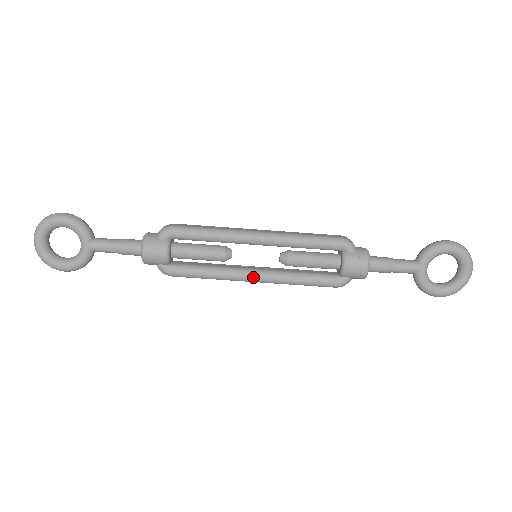
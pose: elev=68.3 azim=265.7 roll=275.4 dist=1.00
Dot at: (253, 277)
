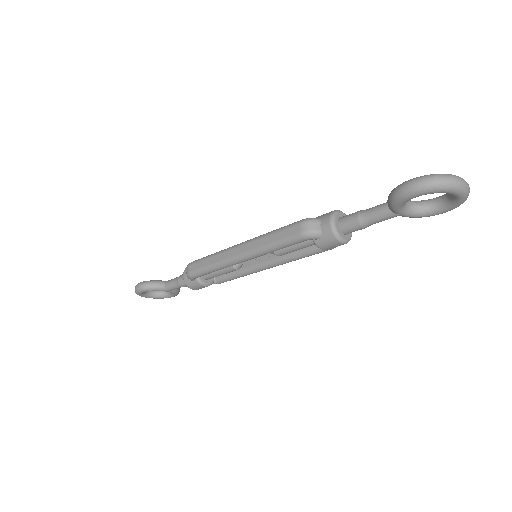
Dot at: (268, 268)
